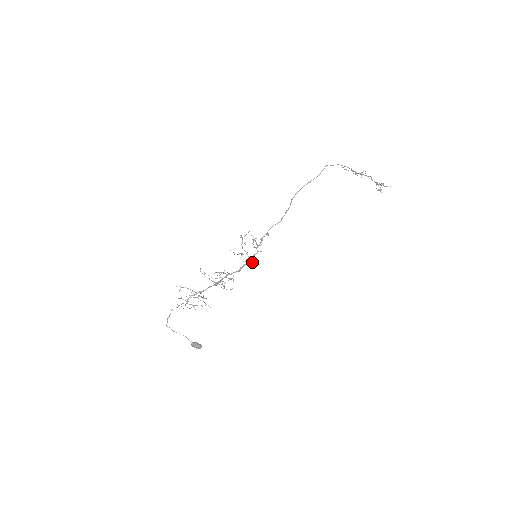
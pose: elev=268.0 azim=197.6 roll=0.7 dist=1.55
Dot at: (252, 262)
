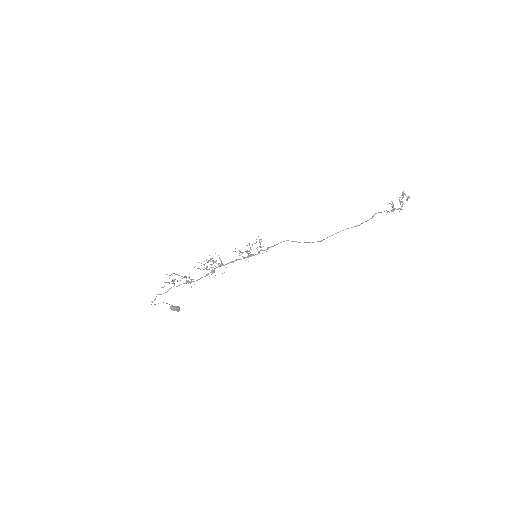
Dot at: occluded
